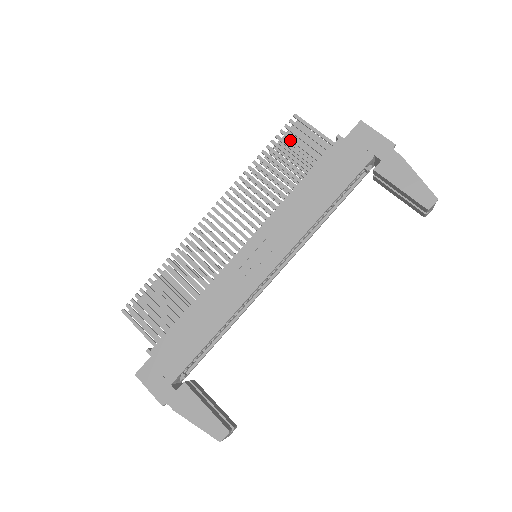
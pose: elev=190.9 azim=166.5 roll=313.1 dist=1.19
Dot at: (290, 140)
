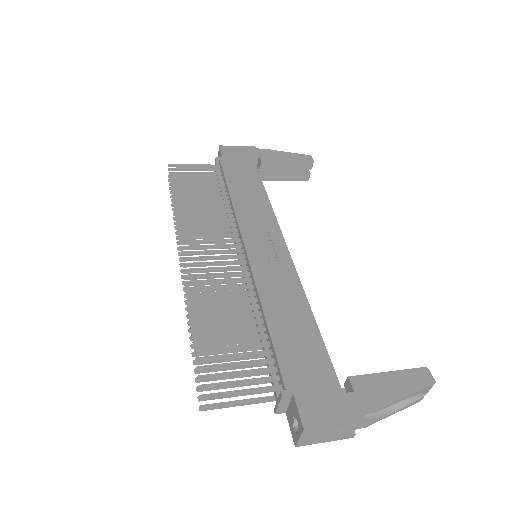
Dot at: (185, 178)
